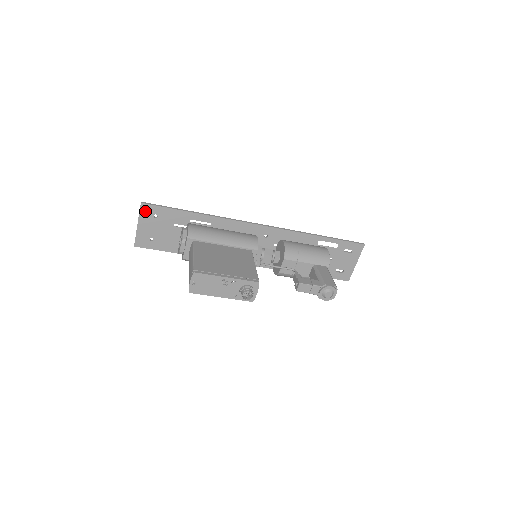
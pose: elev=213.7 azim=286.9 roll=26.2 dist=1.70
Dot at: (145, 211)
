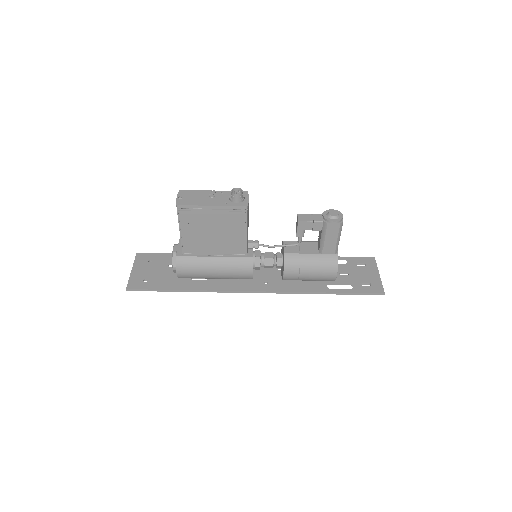
Dot at: (140, 259)
